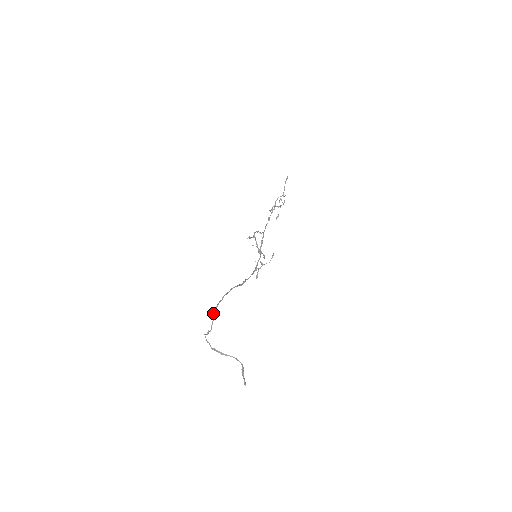
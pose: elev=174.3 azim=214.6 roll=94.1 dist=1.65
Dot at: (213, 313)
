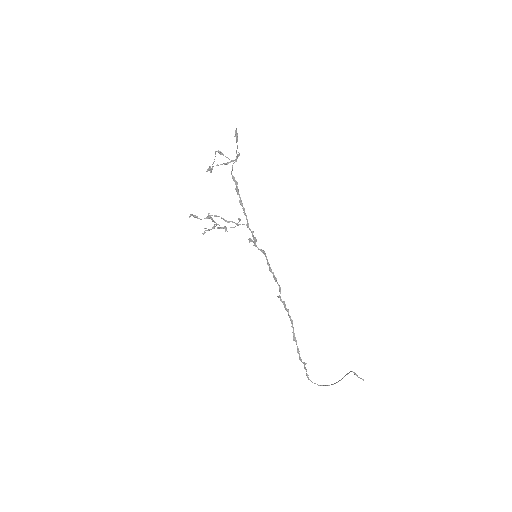
Dot at: occluded
